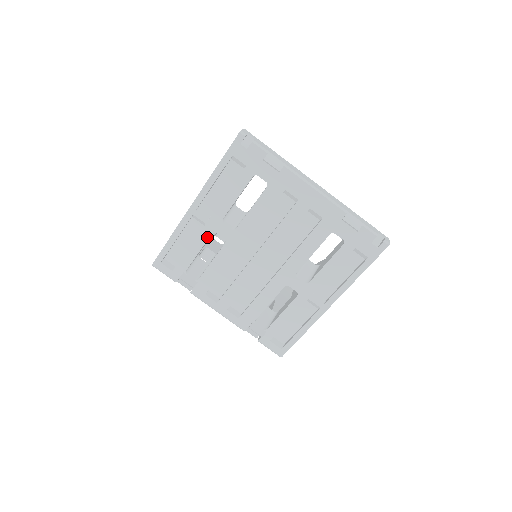
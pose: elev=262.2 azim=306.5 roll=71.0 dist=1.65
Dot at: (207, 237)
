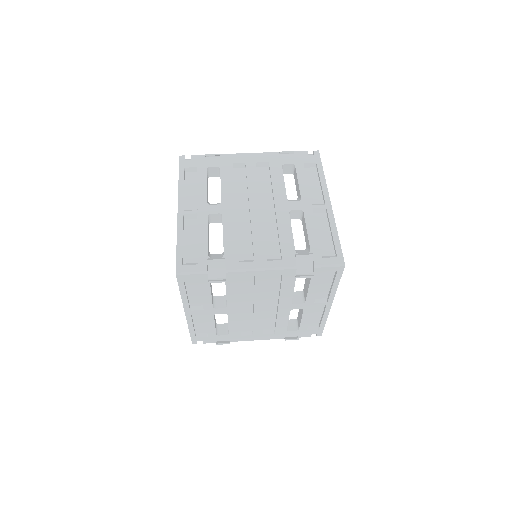
Dot at: (205, 221)
